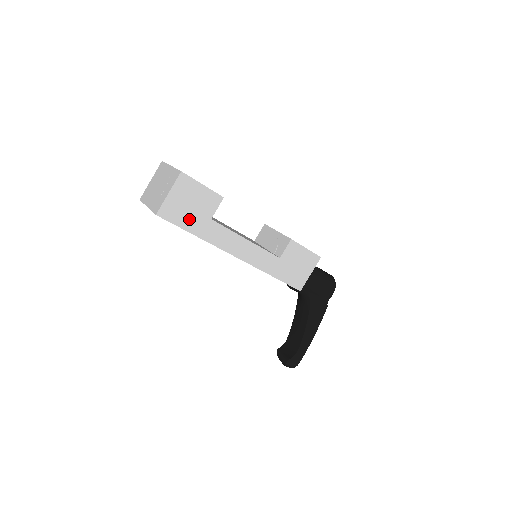
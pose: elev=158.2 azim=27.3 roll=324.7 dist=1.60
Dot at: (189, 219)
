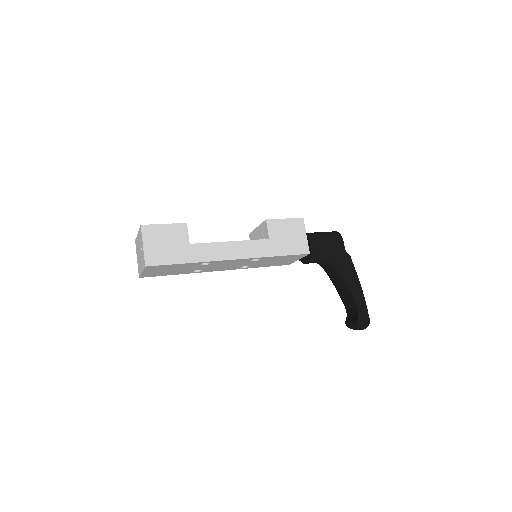
Dot at: (173, 254)
